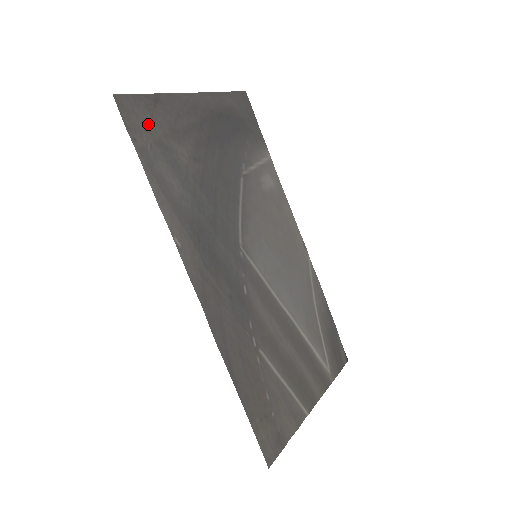
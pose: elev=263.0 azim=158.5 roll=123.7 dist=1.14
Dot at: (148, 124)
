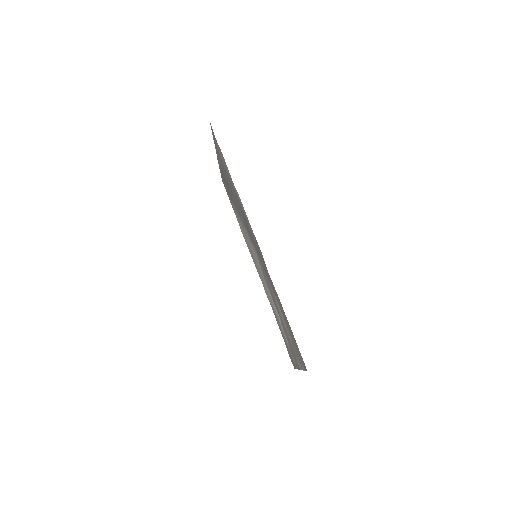
Dot at: (218, 148)
